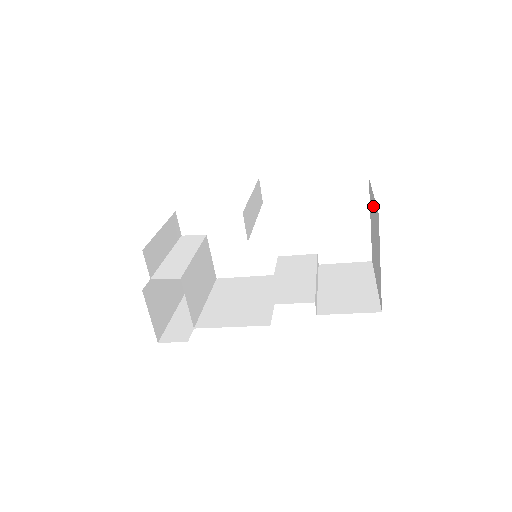
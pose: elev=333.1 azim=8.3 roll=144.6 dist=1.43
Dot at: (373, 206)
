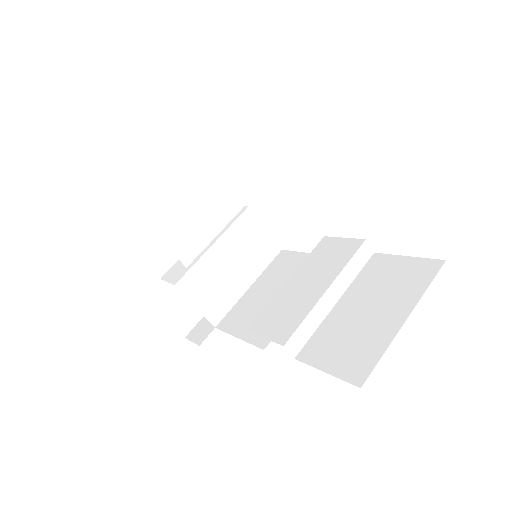
Dot at: occluded
